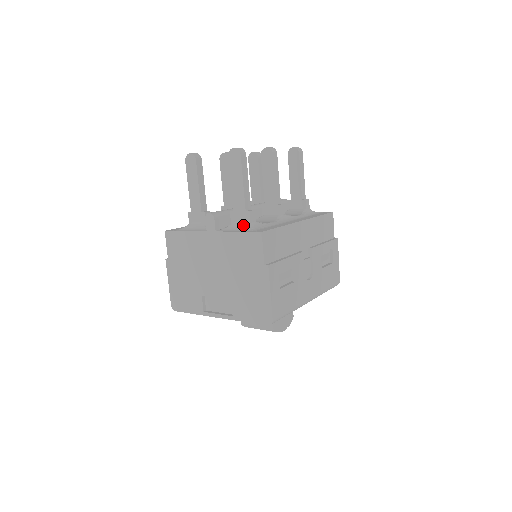
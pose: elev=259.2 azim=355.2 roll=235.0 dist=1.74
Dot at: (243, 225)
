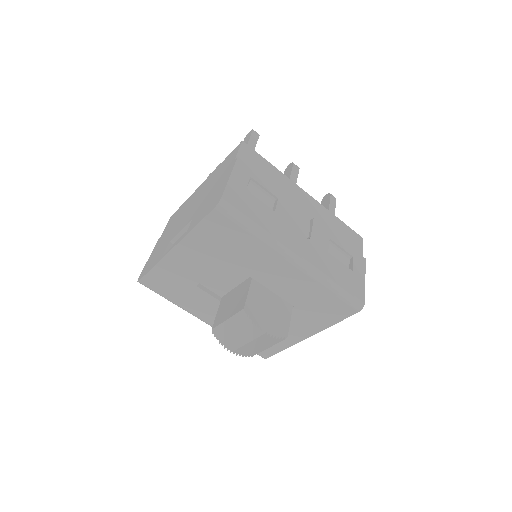
Dot at: occluded
